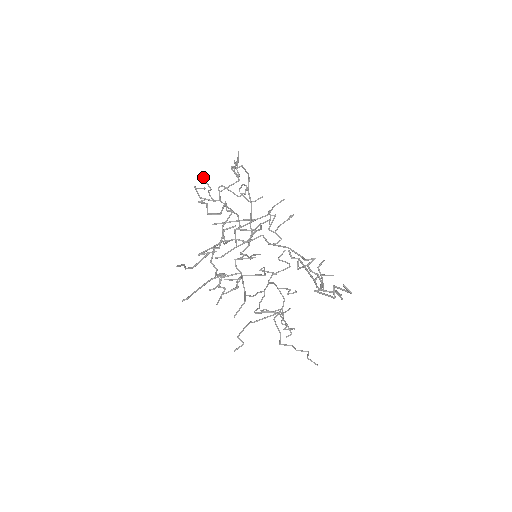
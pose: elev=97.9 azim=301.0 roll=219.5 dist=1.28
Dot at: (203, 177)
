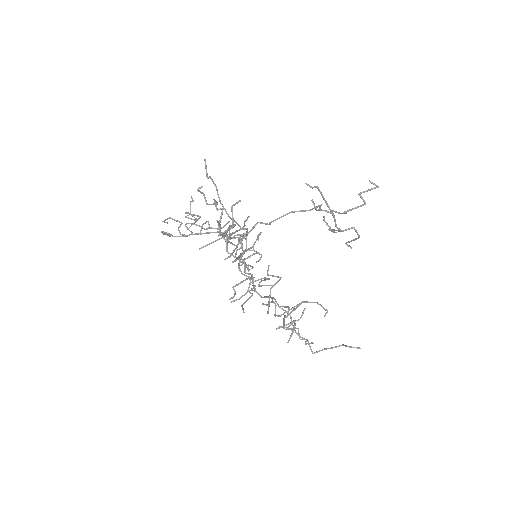
Dot at: occluded
